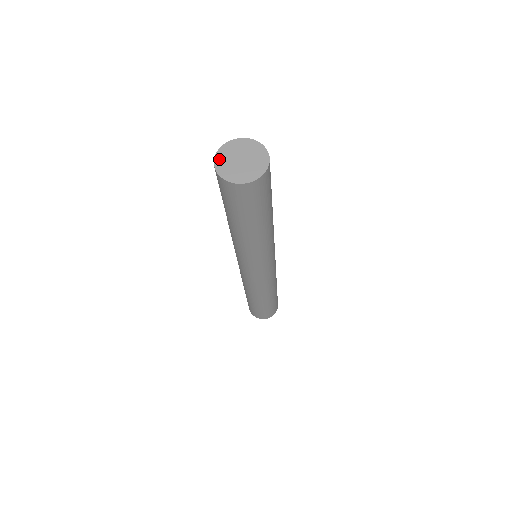
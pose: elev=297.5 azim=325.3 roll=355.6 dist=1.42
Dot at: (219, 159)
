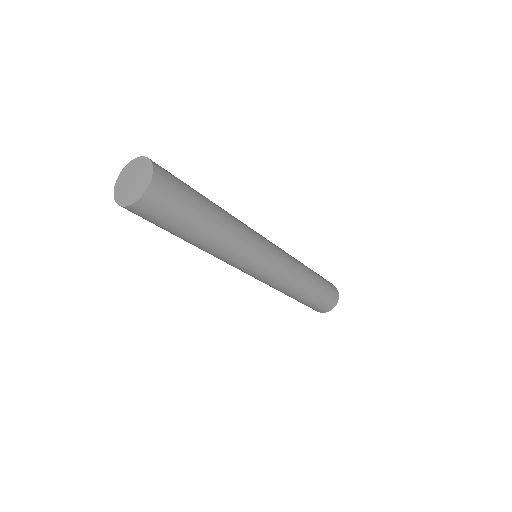
Dot at: (117, 196)
